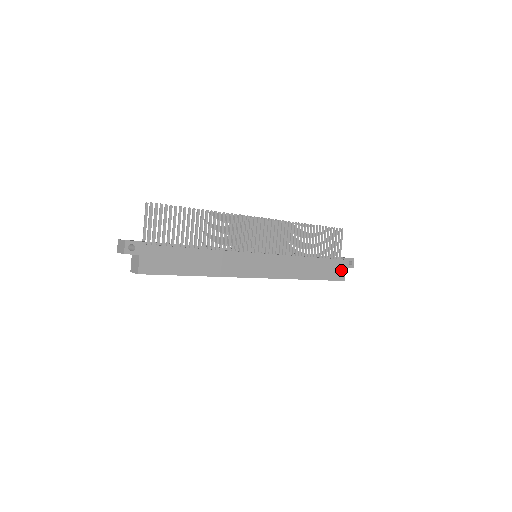
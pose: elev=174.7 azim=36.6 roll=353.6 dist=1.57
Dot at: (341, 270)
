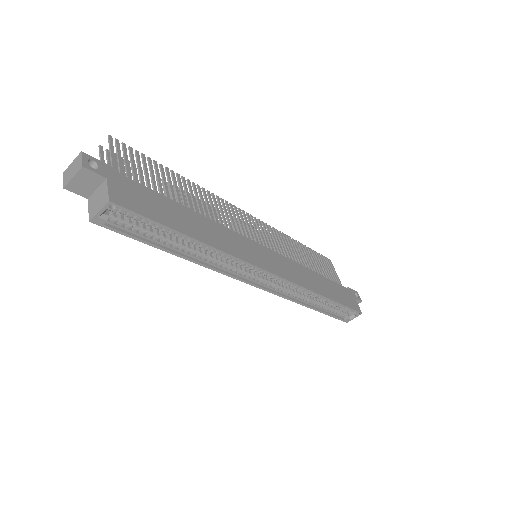
Dot at: (352, 300)
